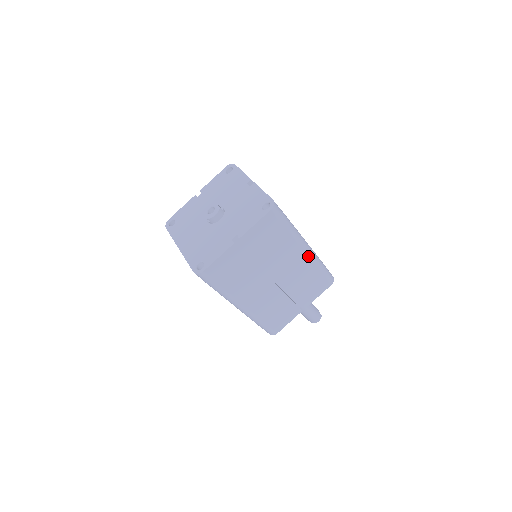
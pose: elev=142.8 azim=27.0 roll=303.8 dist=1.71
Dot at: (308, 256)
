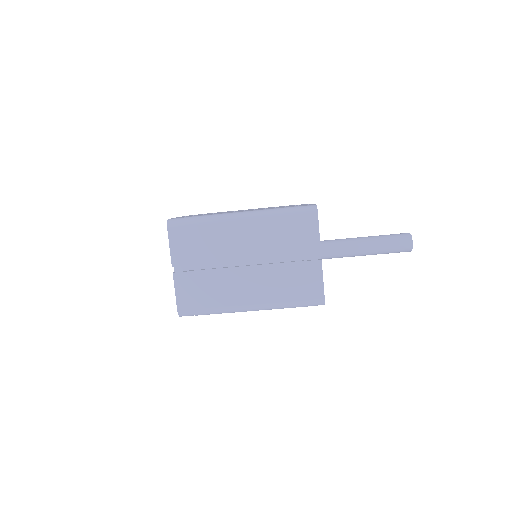
Dot at: occluded
